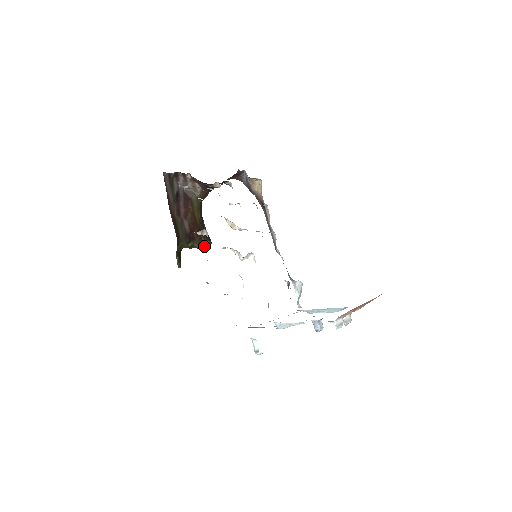
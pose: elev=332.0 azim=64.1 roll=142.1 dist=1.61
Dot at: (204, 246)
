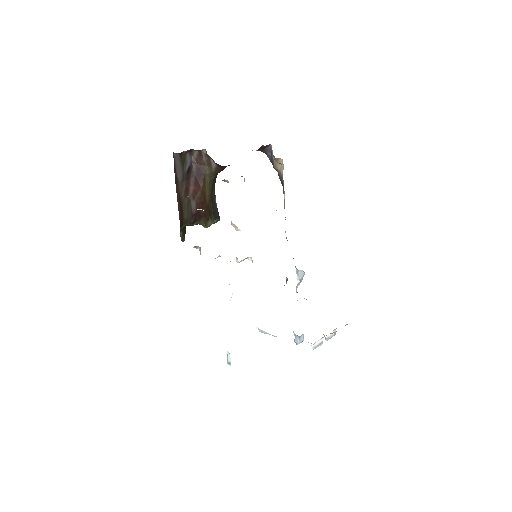
Dot at: (210, 225)
